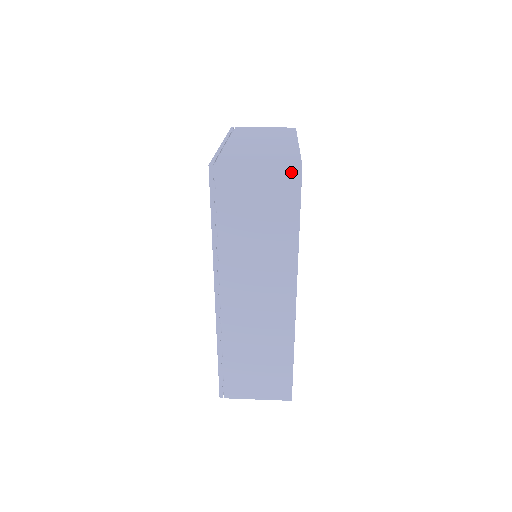
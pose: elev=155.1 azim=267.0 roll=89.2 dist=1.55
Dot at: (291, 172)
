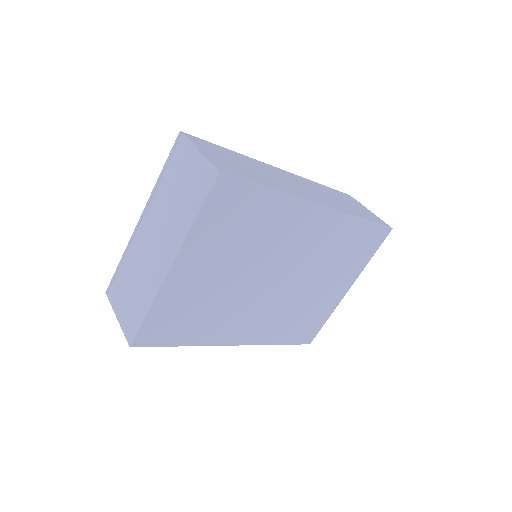
Dot at: occluded
